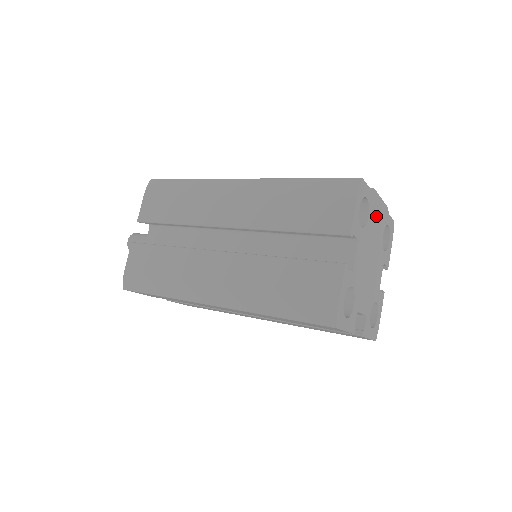
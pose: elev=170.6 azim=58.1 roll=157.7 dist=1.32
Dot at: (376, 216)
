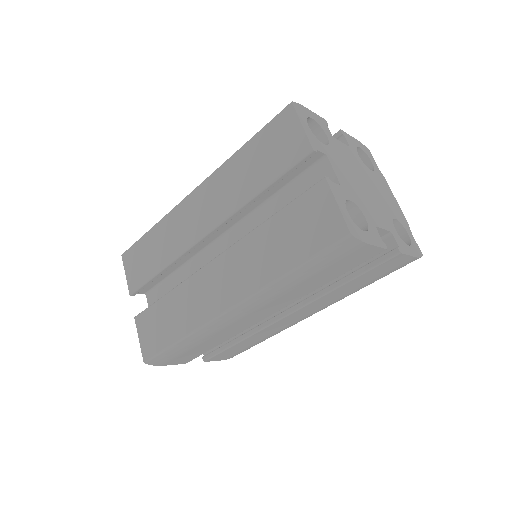
Dot at: (385, 192)
